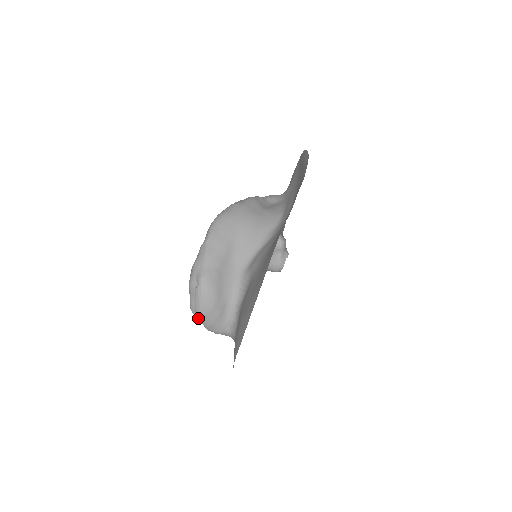
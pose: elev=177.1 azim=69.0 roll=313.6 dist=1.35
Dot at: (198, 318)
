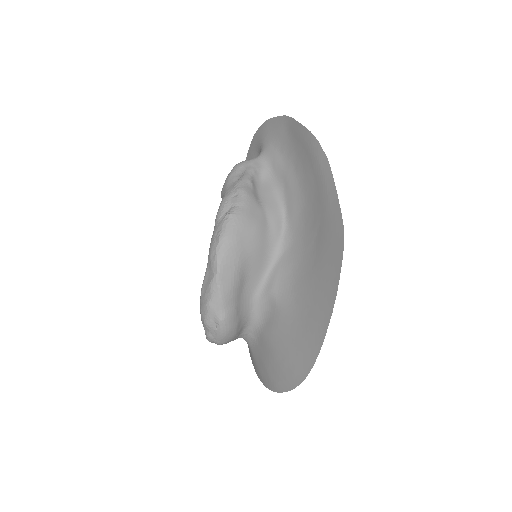
Dot at: (215, 343)
